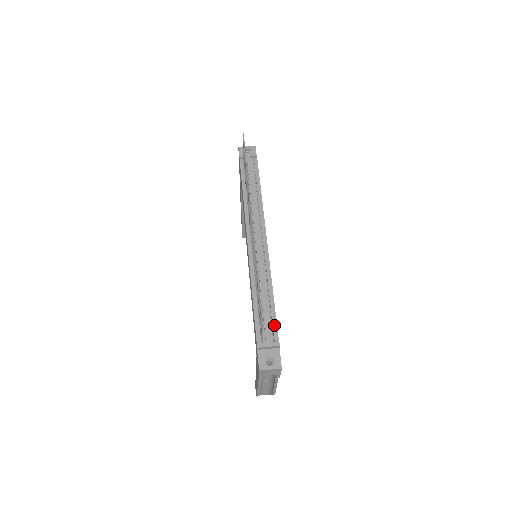
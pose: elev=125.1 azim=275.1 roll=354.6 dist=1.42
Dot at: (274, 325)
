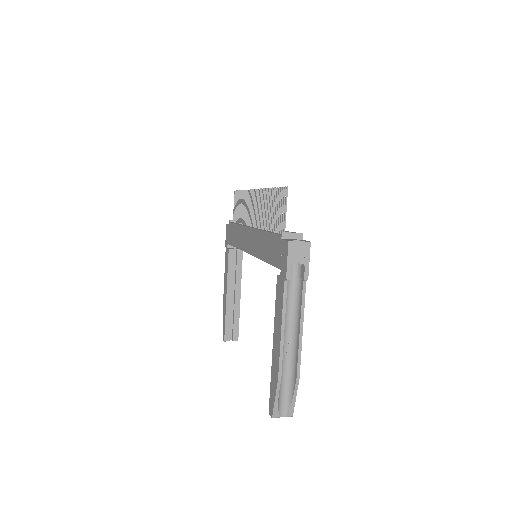
Dot at: occluded
